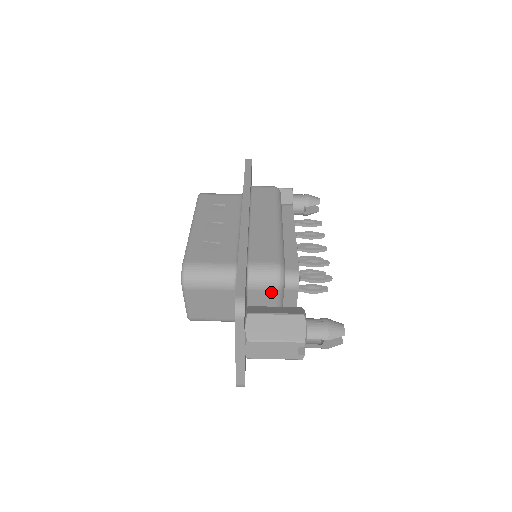
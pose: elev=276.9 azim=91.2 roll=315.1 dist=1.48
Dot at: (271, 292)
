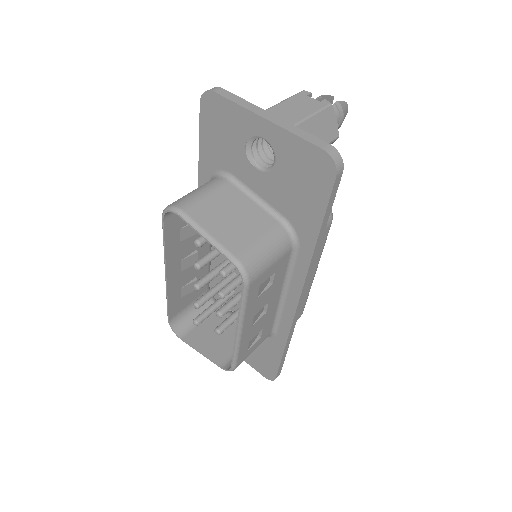
Dot at: occluded
